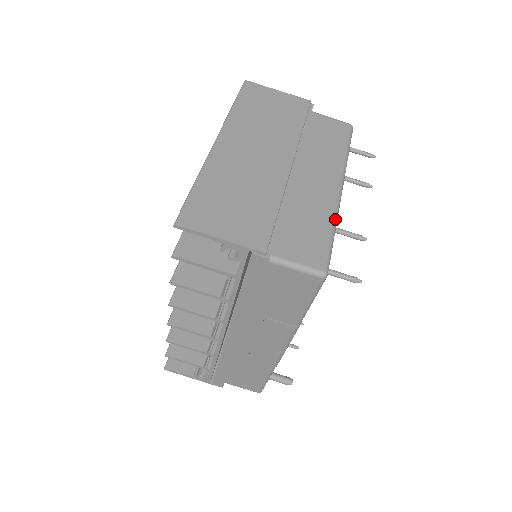
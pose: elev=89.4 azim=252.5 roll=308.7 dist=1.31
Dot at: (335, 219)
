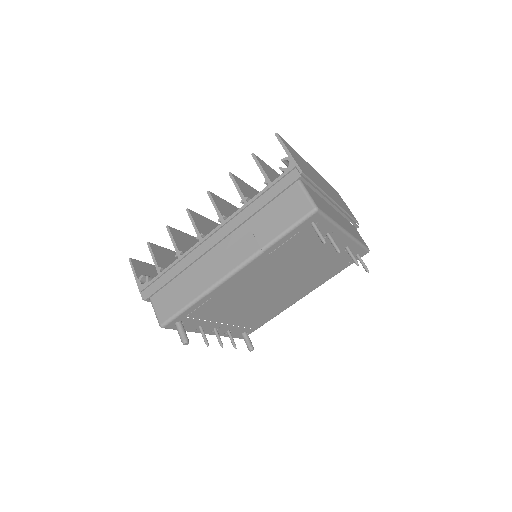
Dot at: (336, 223)
